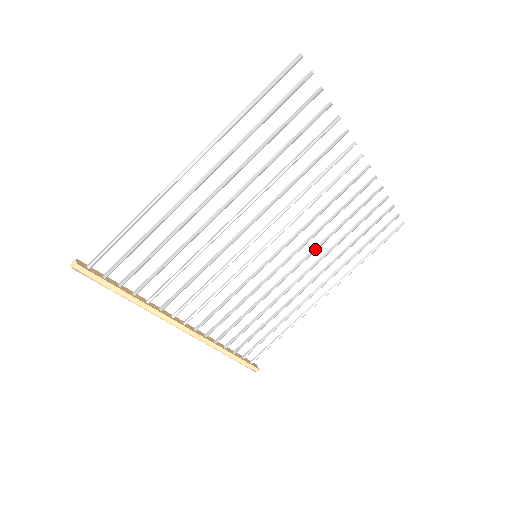
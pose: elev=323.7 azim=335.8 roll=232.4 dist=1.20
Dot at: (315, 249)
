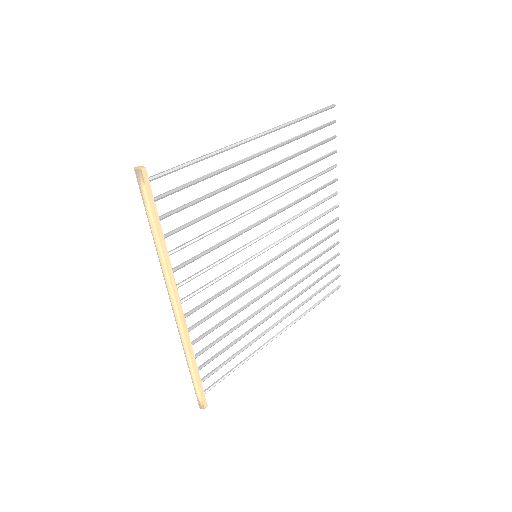
Dot at: (290, 275)
